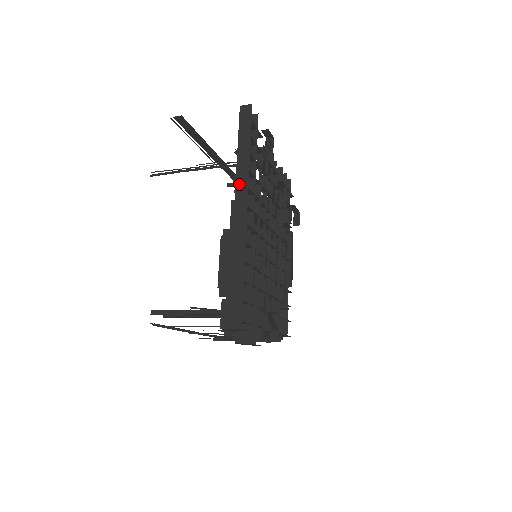
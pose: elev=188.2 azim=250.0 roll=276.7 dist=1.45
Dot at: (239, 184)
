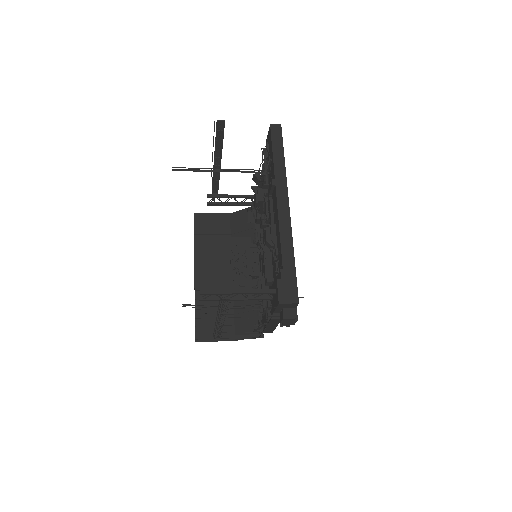
Dot at: (279, 186)
